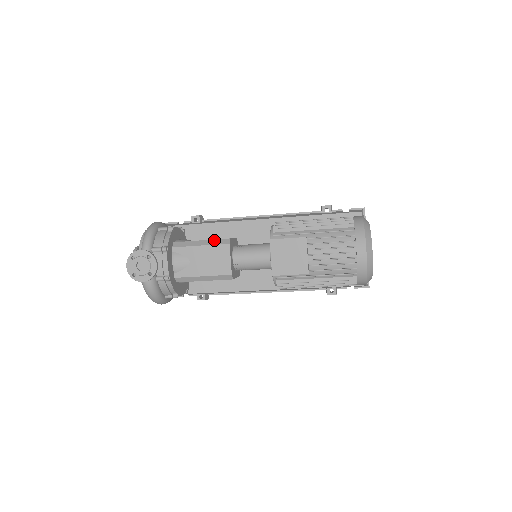
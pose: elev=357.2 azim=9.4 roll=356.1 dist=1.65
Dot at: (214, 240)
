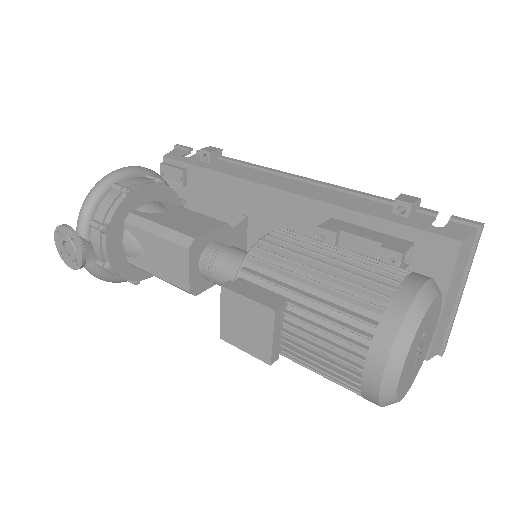
Dot at: (174, 232)
